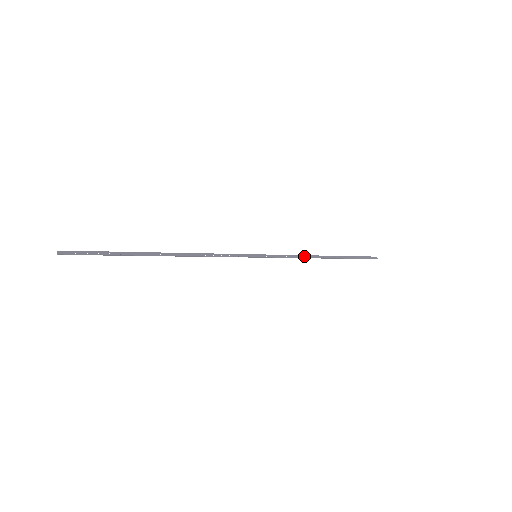
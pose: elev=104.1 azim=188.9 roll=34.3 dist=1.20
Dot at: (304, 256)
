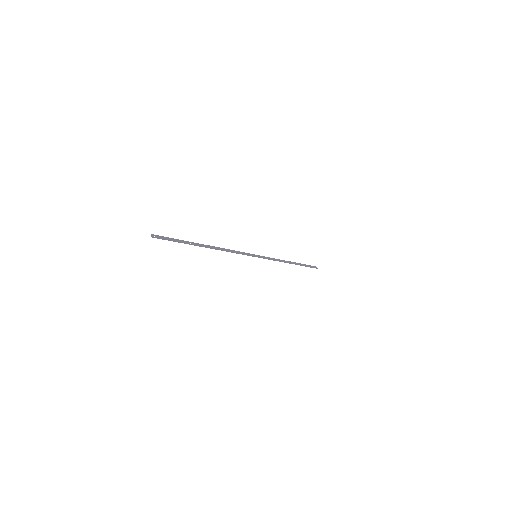
Dot at: (280, 260)
